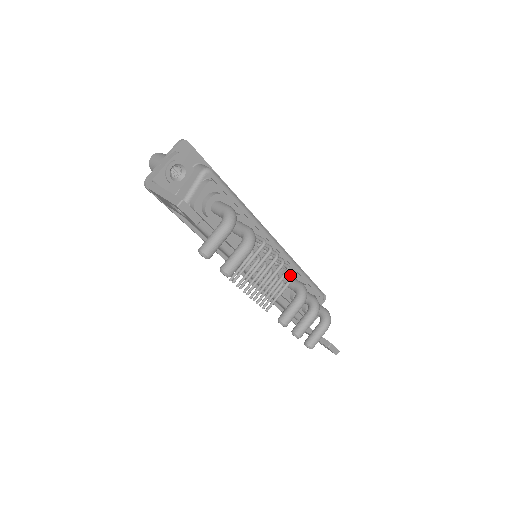
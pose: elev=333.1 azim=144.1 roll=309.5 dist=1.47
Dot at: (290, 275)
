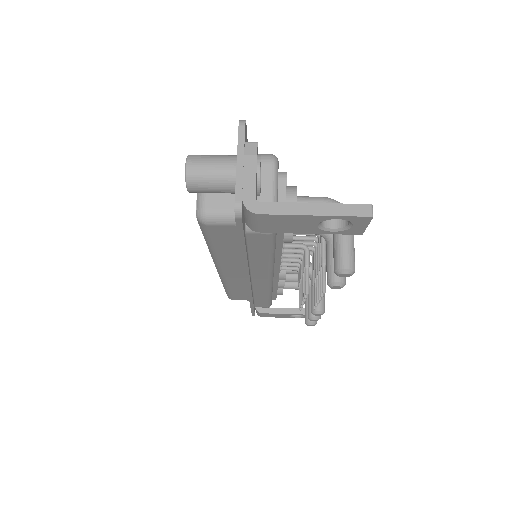
Dot at: occluded
